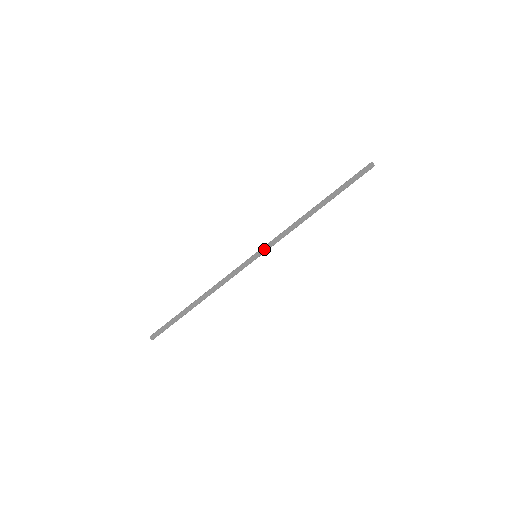
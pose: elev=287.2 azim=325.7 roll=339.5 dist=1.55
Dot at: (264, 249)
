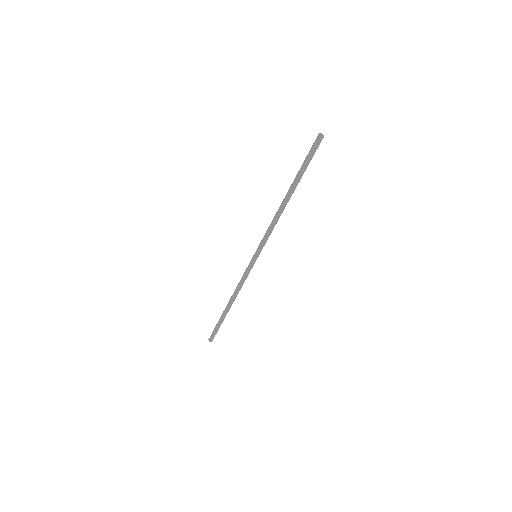
Dot at: (259, 249)
